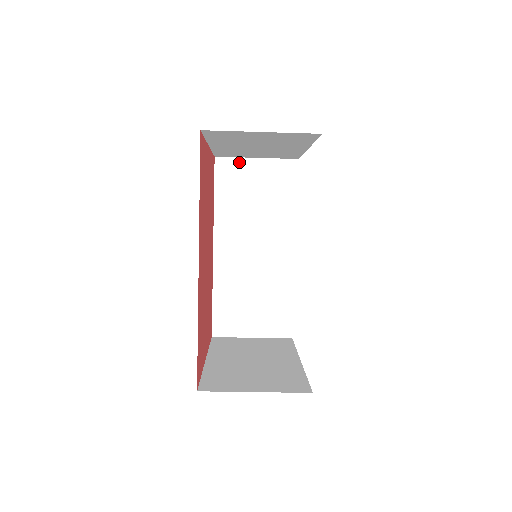
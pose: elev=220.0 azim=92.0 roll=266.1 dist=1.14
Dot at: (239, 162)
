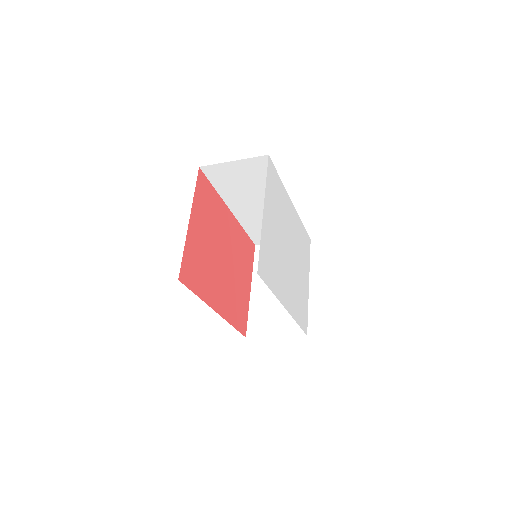
Dot at: (220, 166)
